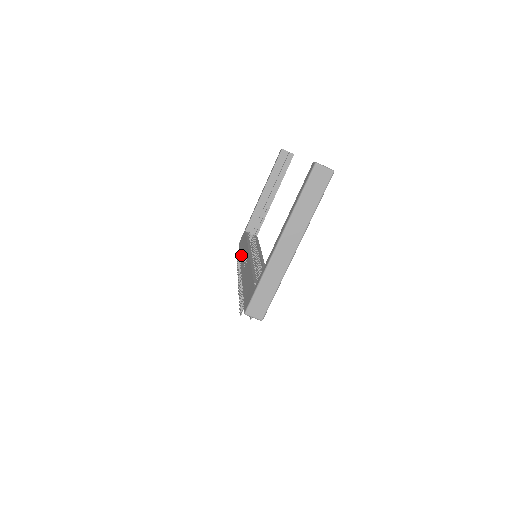
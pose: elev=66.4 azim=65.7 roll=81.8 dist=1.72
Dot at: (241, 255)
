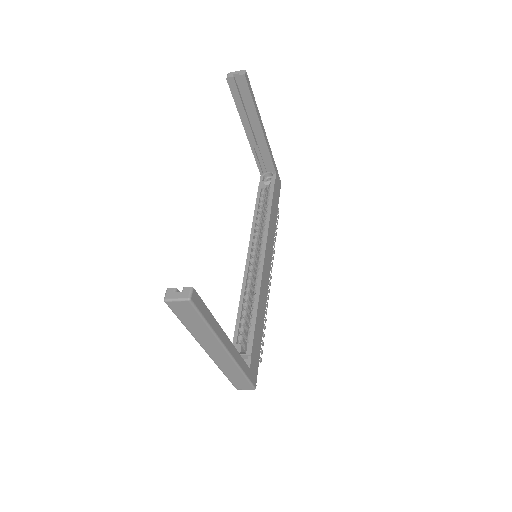
Dot at: occluded
